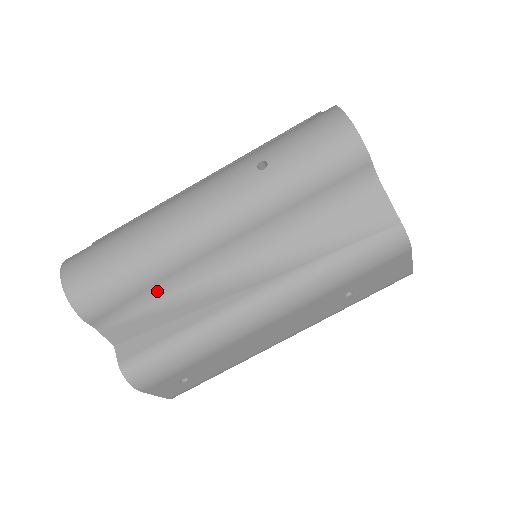
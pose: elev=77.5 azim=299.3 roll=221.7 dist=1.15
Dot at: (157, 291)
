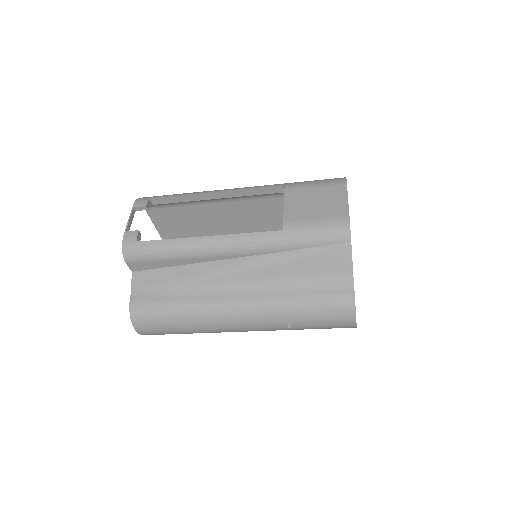
Dot at: occluded
